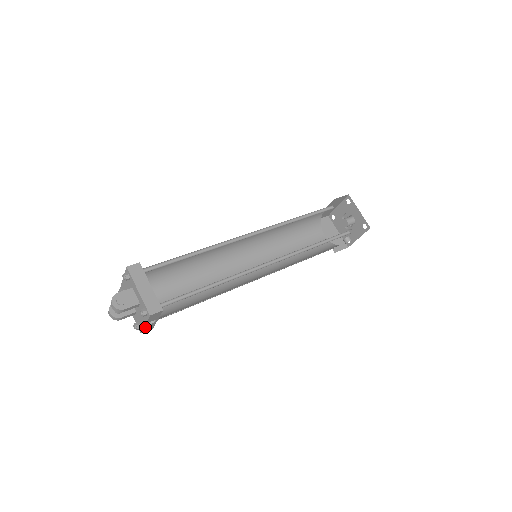
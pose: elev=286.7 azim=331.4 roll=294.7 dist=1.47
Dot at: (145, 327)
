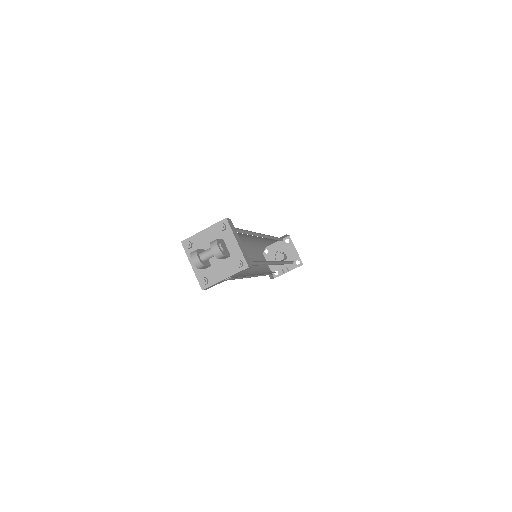
Dot at: (217, 282)
